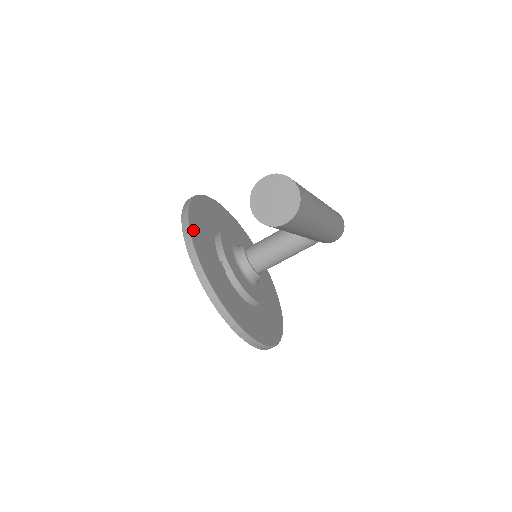
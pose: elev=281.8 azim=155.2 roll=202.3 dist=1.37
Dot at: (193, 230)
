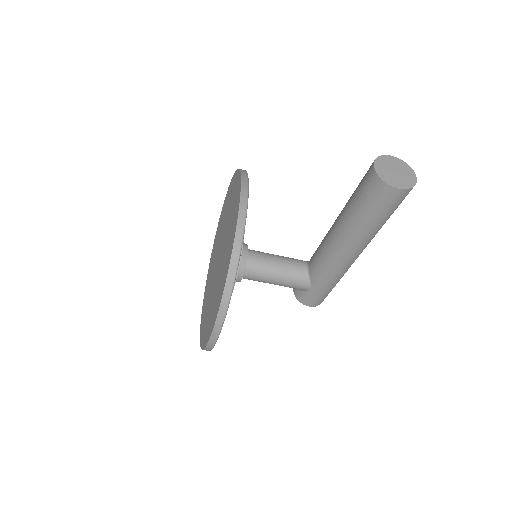
Dot at: occluded
